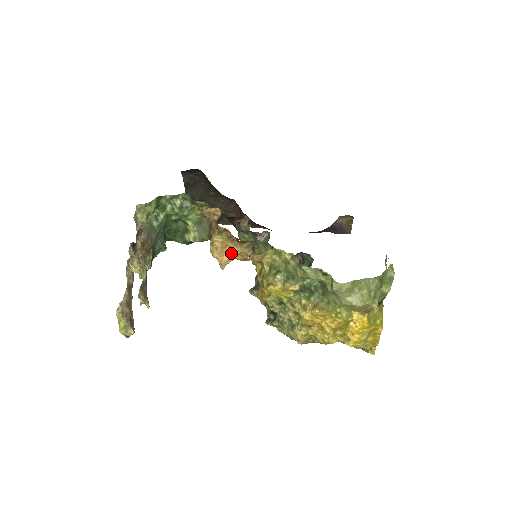
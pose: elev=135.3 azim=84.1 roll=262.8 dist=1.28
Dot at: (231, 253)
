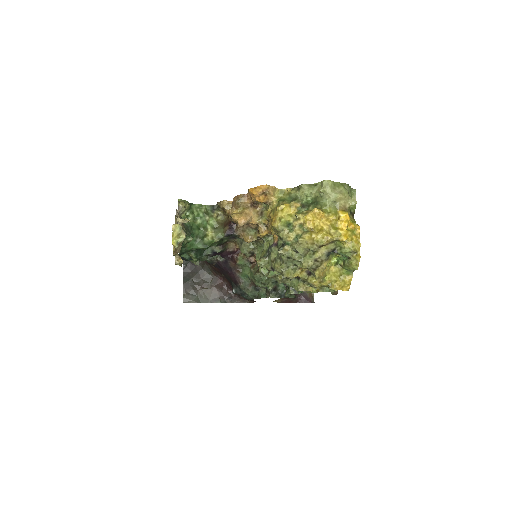
Dot at: (253, 191)
